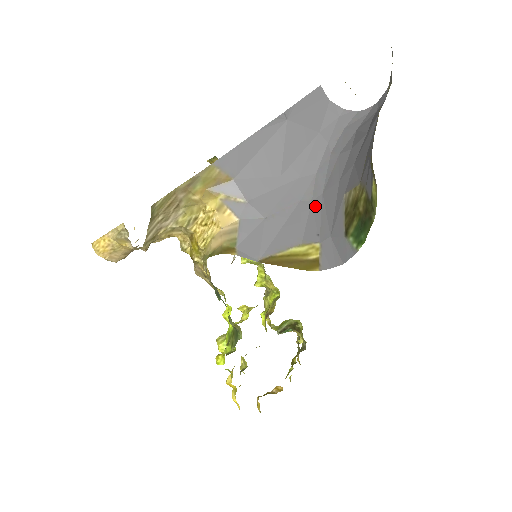
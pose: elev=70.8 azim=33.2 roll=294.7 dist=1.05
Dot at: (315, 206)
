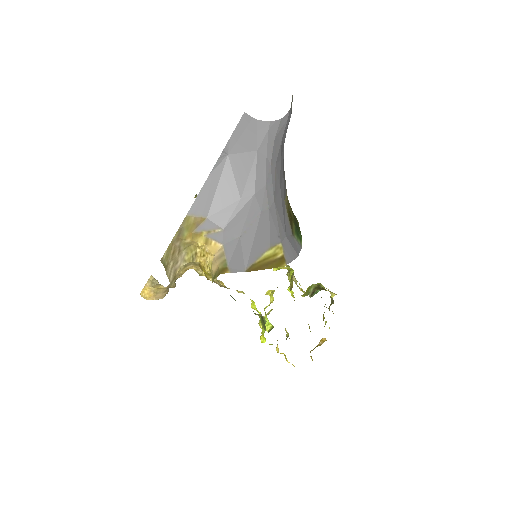
Dot at: (272, 213)
